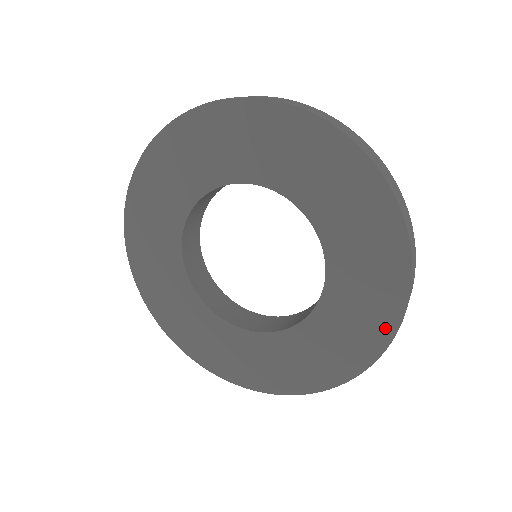
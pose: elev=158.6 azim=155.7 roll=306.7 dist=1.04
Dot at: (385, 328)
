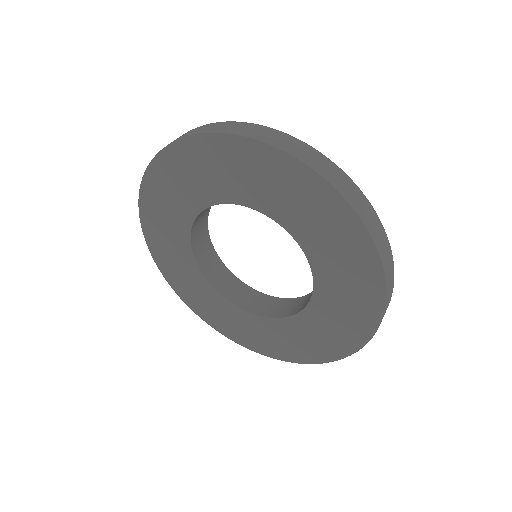
Dot at: (359, 238)
